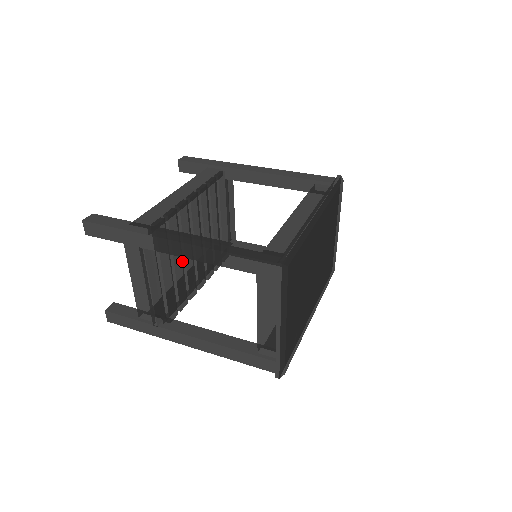
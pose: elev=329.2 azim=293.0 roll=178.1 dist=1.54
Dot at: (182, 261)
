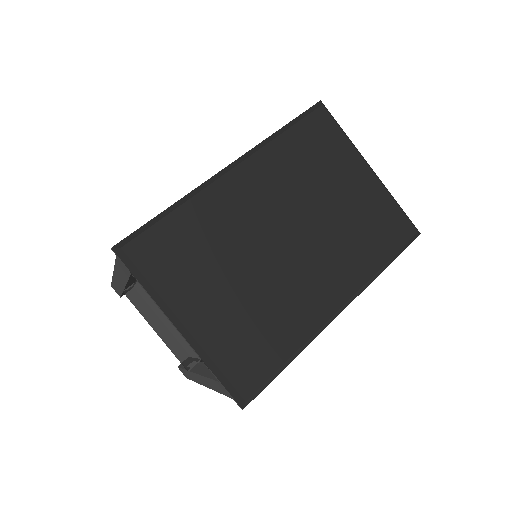
Dot at: occluded
